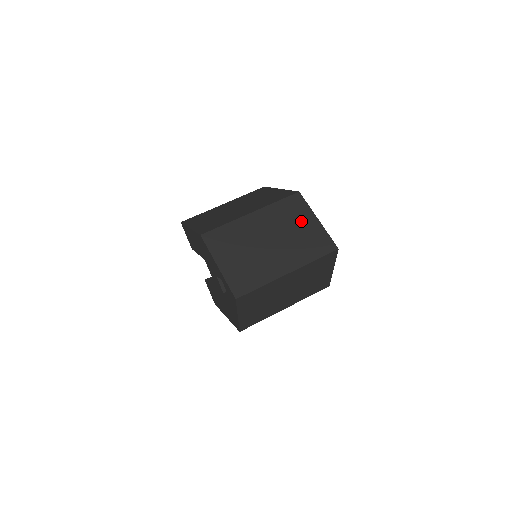
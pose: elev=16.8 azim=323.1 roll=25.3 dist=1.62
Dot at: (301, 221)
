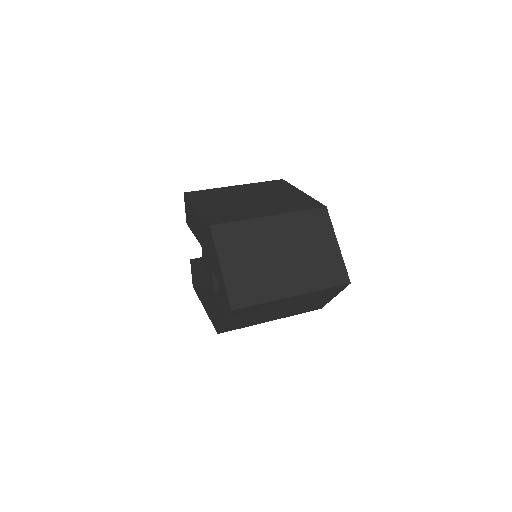
Dot at: (320, 241)
